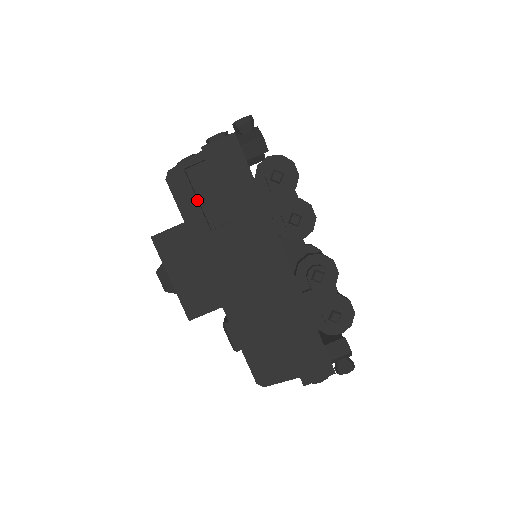
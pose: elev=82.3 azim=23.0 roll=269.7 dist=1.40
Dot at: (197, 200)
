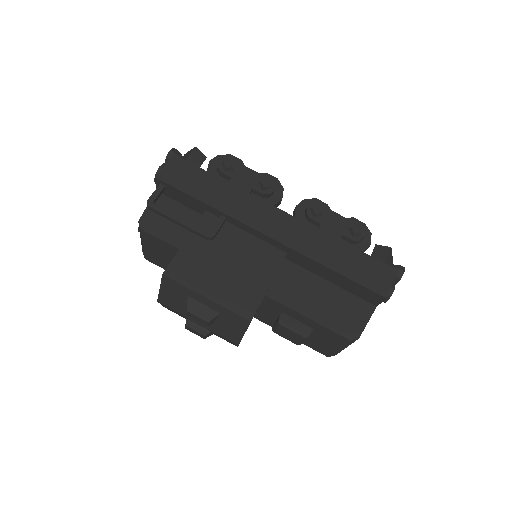
Dot at: (181, 218)
